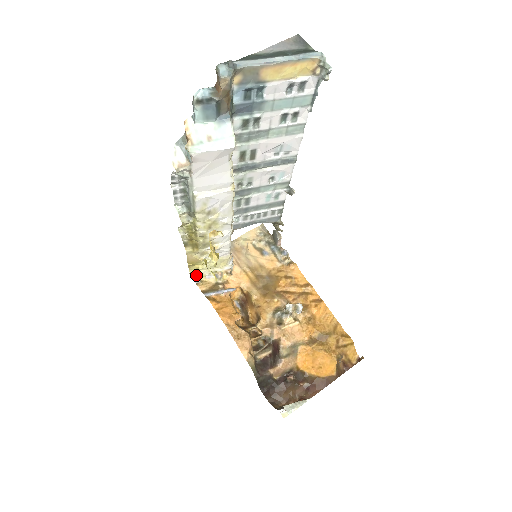
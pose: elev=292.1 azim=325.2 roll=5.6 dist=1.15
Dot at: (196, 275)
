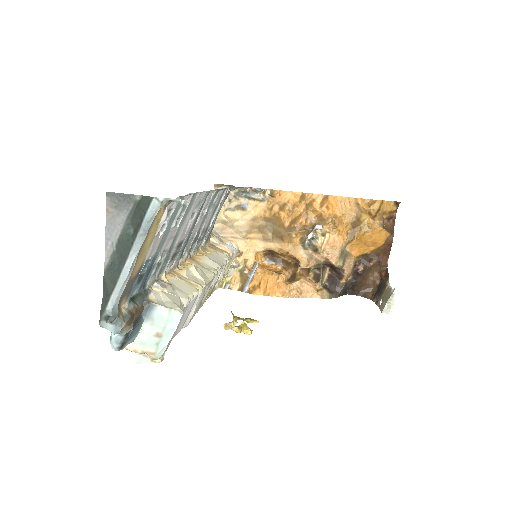
Dot at: (221, 283)
